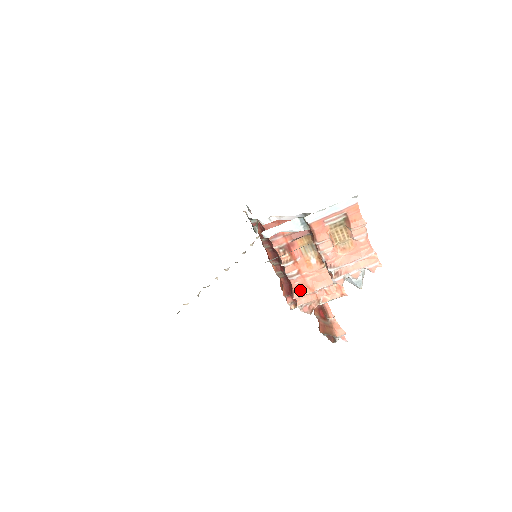
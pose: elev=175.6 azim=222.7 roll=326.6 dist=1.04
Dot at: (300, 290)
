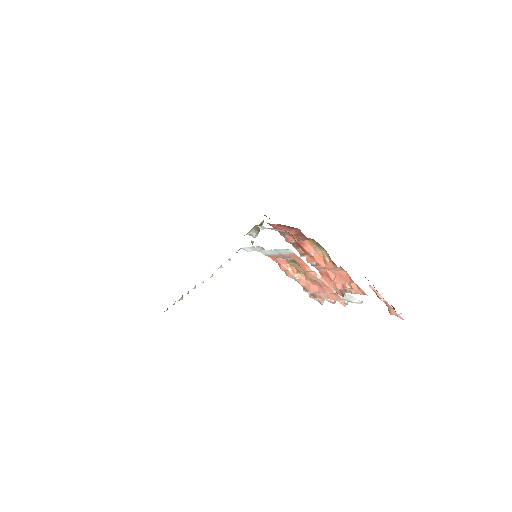
Dot at: (325, 277)
